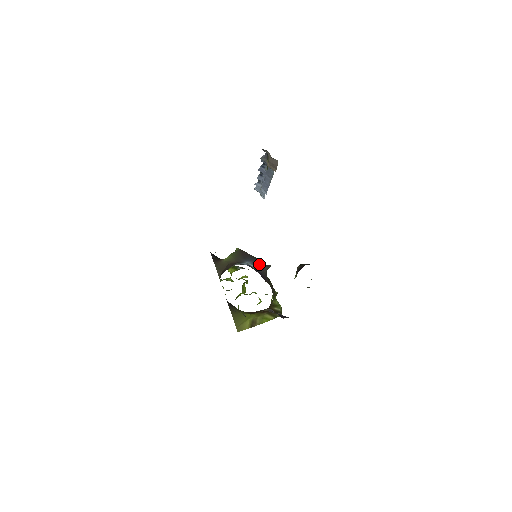
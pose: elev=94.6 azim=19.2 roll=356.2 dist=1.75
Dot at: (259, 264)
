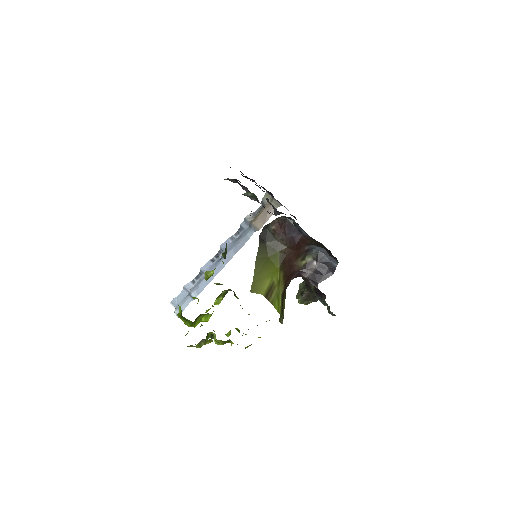
Dot at: occluded
